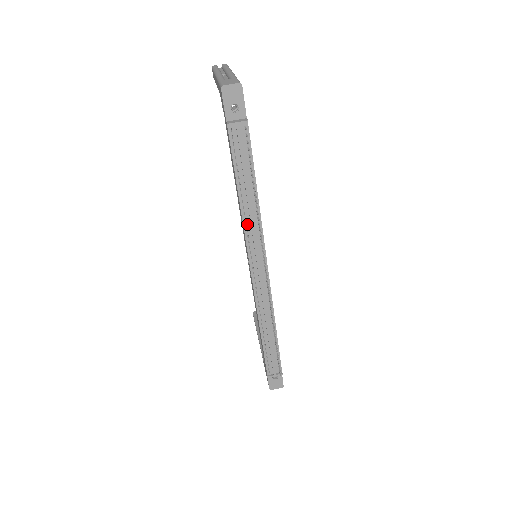
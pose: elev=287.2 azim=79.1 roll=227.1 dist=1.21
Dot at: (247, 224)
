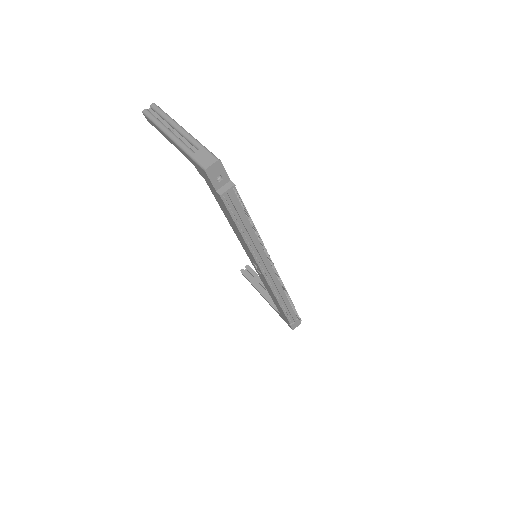
Dot at: (252, 248)
